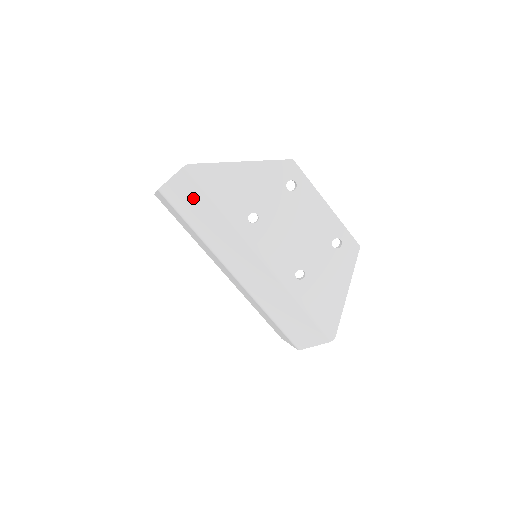
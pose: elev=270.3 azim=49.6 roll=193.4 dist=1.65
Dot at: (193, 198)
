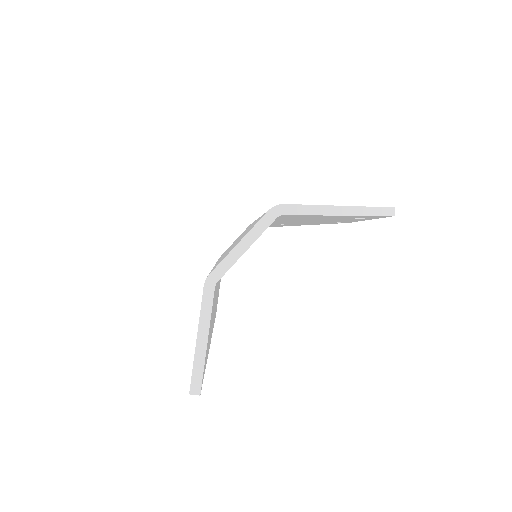
Dot at: occluded
